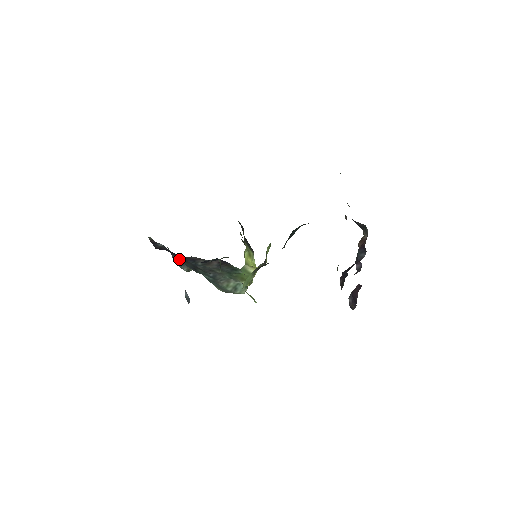
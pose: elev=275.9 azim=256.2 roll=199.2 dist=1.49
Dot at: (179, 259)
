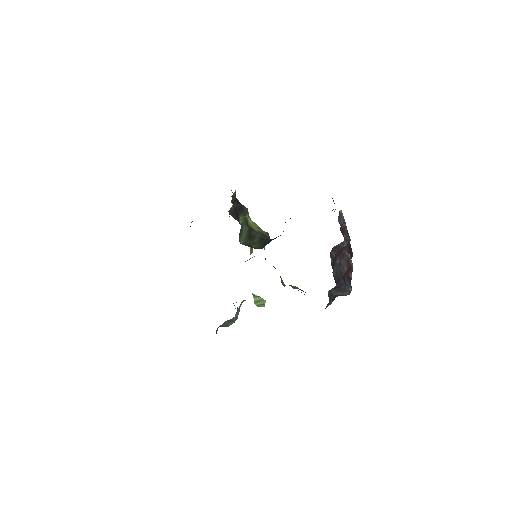
Dot at: occluded
